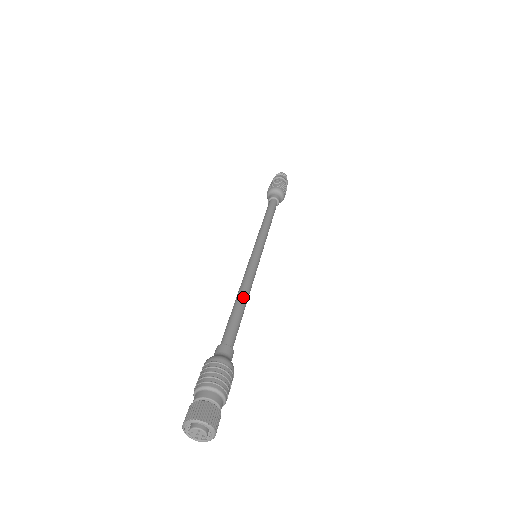
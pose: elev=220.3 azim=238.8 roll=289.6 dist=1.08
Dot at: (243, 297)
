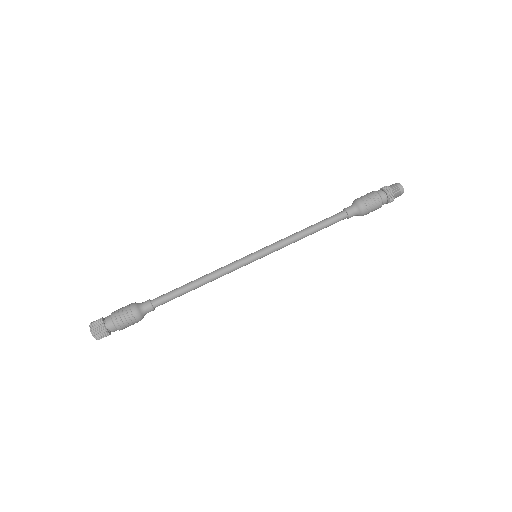
Dot at: (199, 281)
